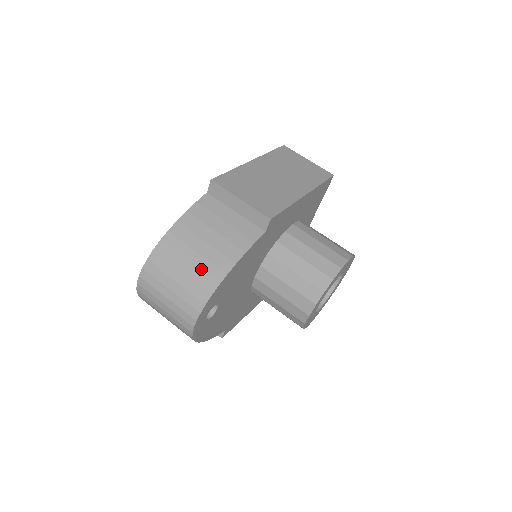
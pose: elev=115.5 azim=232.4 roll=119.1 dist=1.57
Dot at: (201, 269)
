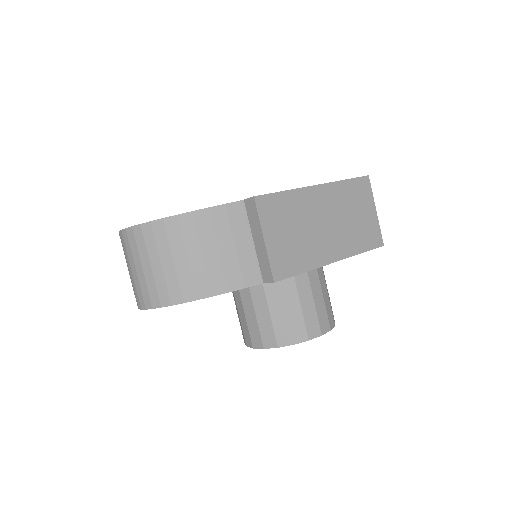
Dot at: (179, 276)
